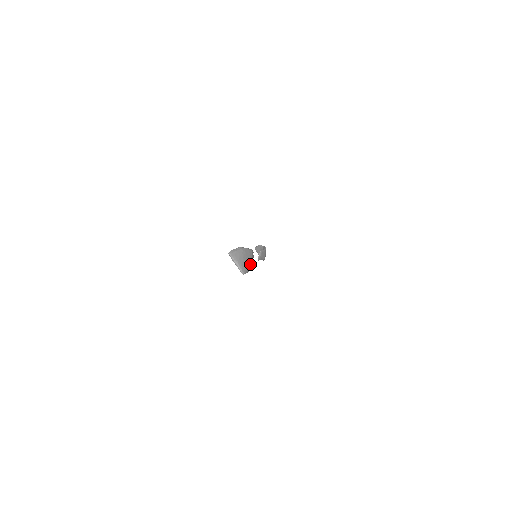
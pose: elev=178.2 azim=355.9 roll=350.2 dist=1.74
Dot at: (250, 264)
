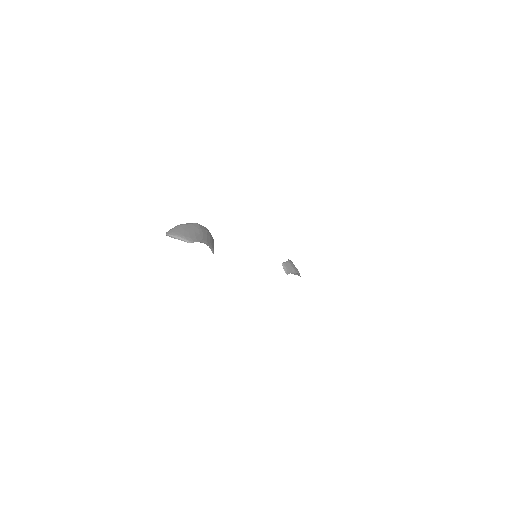
Dot at: (200, 234)
